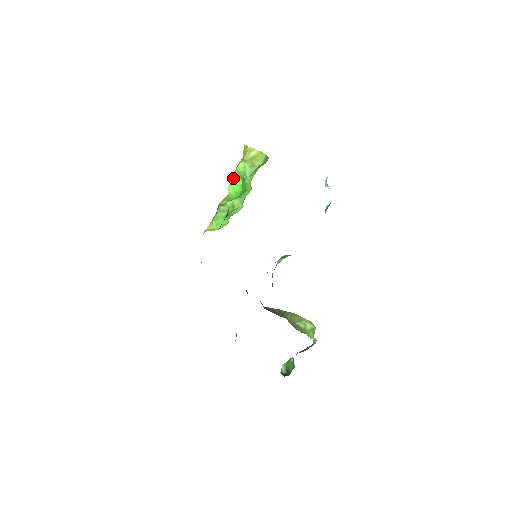
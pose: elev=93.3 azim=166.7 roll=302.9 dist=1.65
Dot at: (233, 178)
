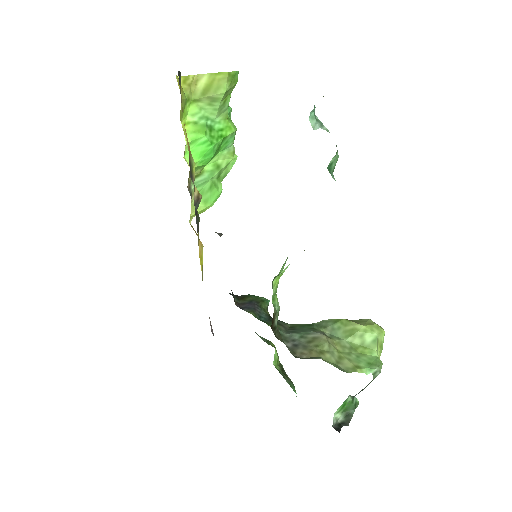
Dot at: (185, 140)
